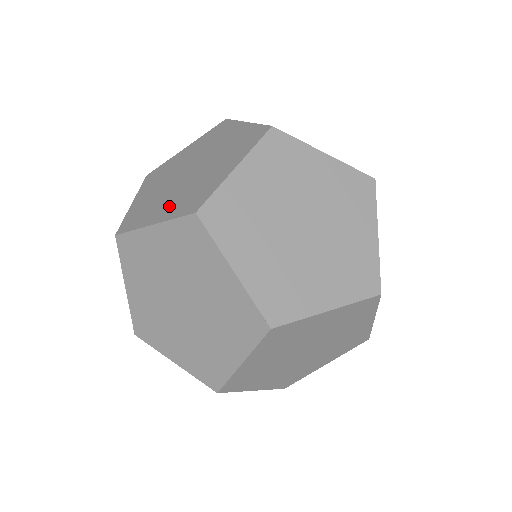
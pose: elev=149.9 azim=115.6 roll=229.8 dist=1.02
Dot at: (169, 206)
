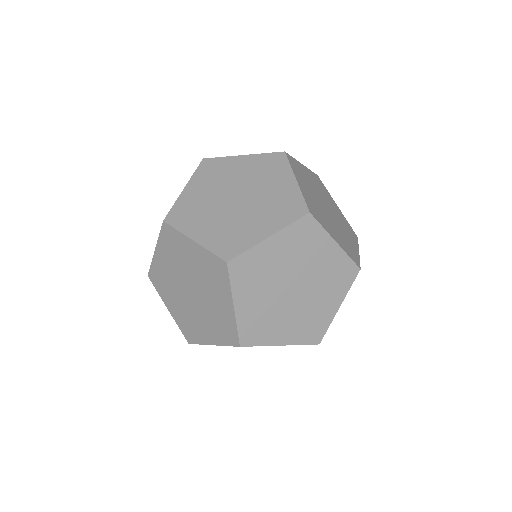
Dot at: occluded
